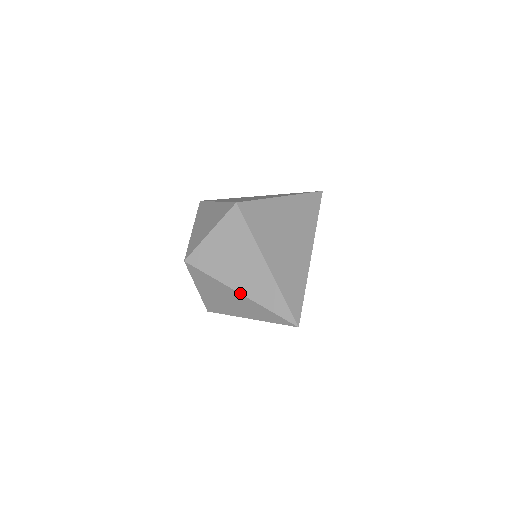
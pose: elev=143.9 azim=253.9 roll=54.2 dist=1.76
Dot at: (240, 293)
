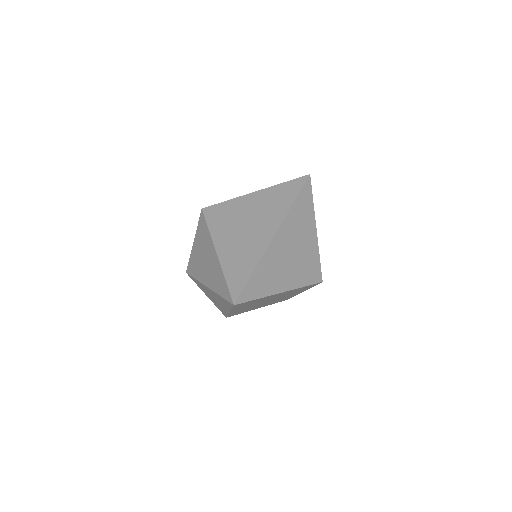
Dot at: (207, 287)
